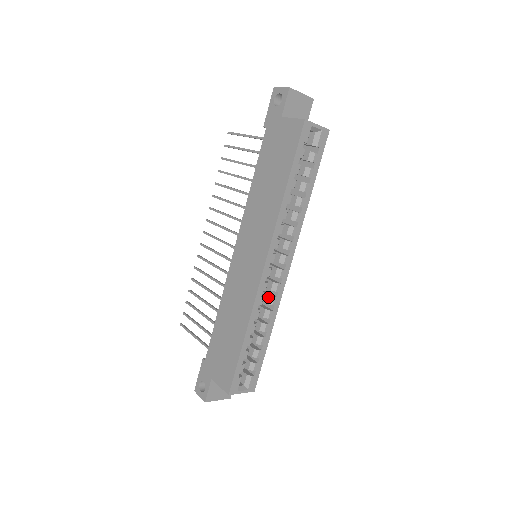
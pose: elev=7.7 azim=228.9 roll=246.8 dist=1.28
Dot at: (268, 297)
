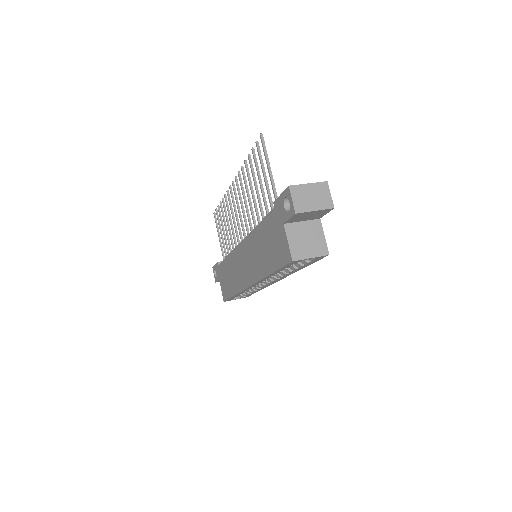
Dot at: (257, 285)
